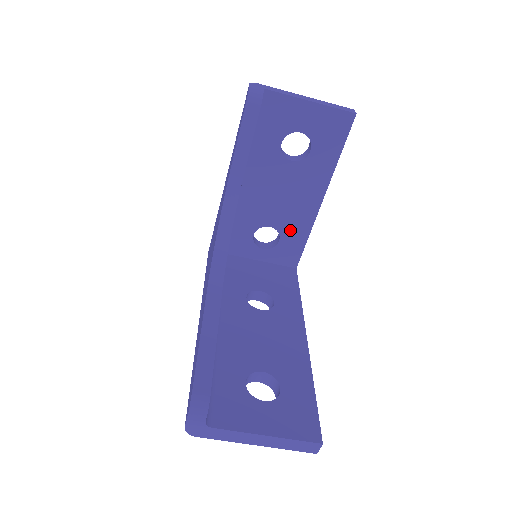
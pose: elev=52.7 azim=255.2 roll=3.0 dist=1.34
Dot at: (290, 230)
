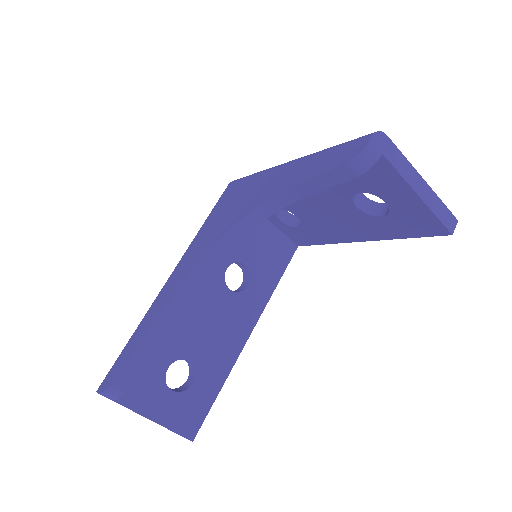
Dot at: (313, 230)
